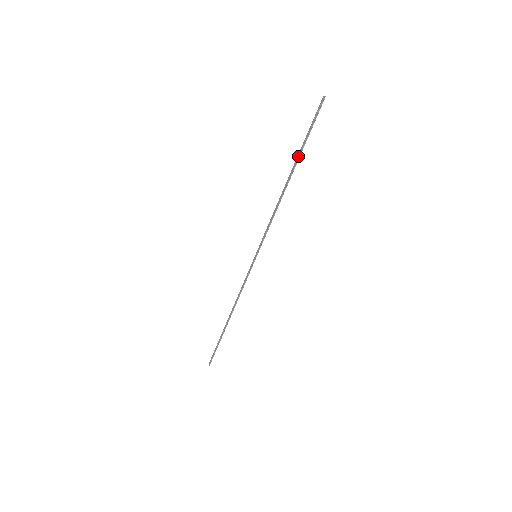
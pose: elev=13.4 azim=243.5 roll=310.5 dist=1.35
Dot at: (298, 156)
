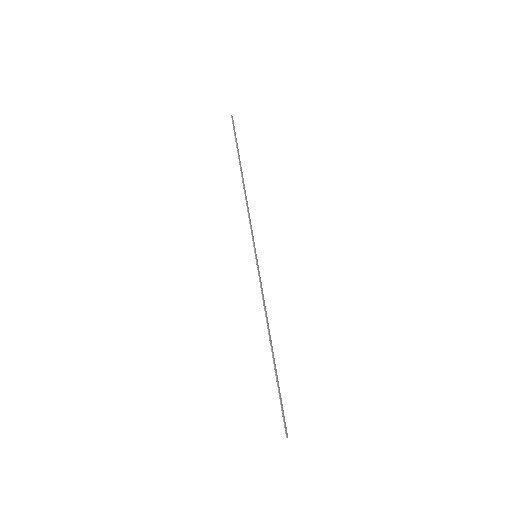
Dot at: (239, 158)
